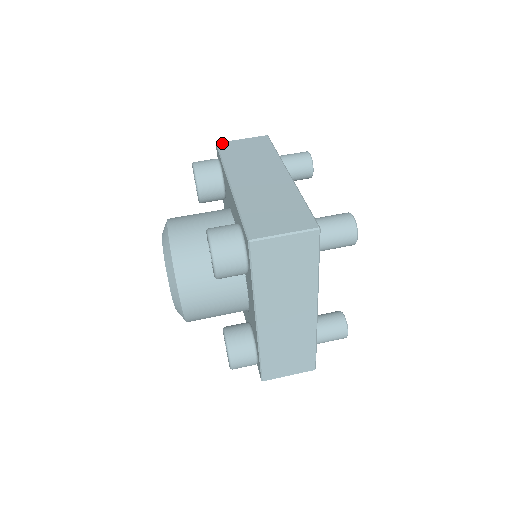
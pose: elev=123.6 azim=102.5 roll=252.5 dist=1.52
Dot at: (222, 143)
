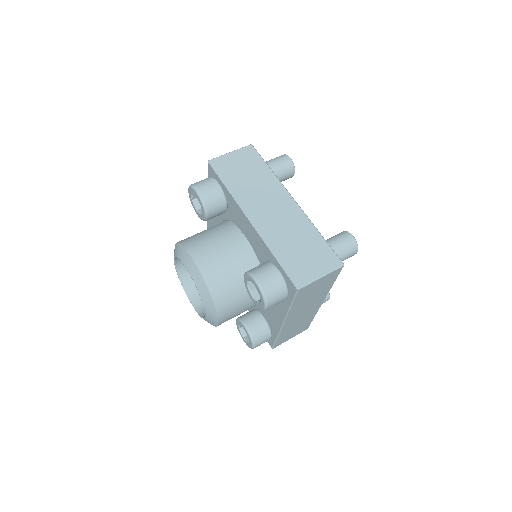
Dot at: (214, 161)
